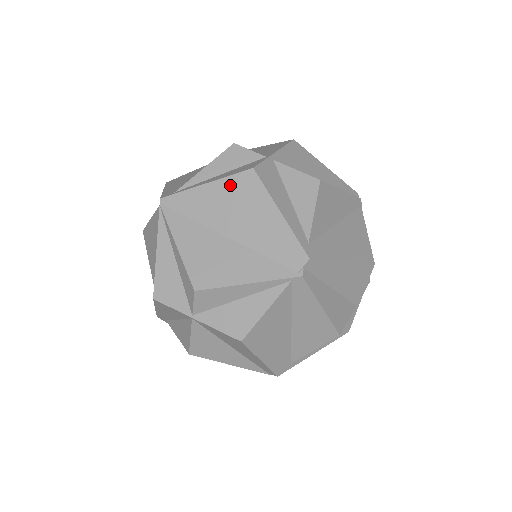
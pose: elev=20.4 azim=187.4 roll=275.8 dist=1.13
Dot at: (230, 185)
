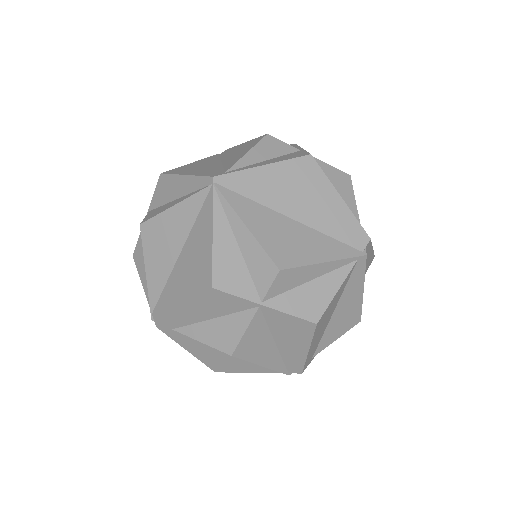
Dot at: (290, 168)
